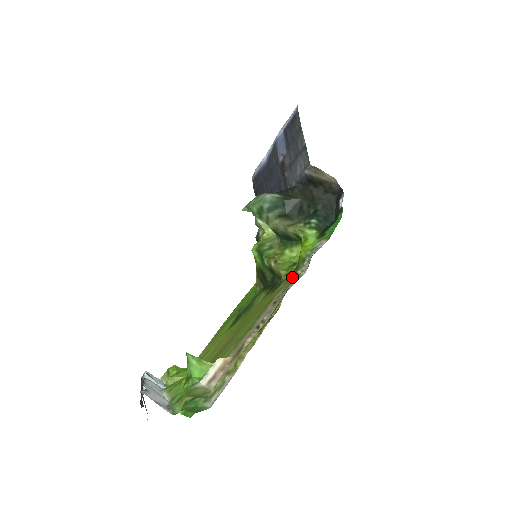
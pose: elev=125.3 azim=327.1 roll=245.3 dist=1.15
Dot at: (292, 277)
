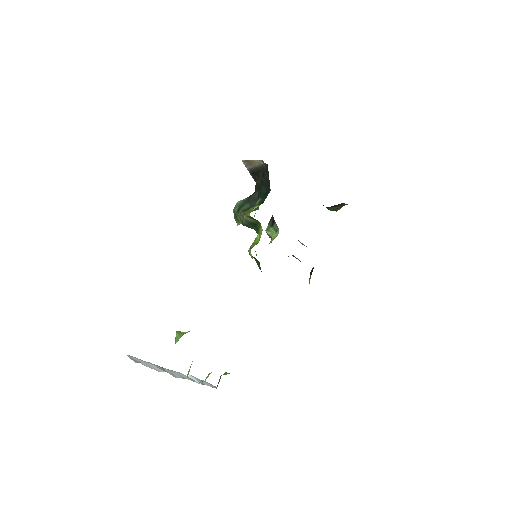
Dot at: occluded
